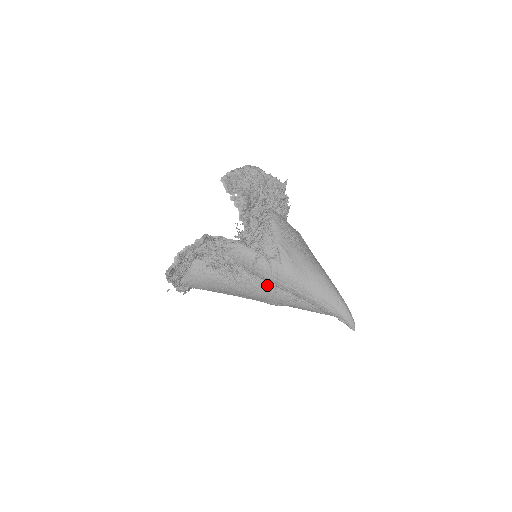
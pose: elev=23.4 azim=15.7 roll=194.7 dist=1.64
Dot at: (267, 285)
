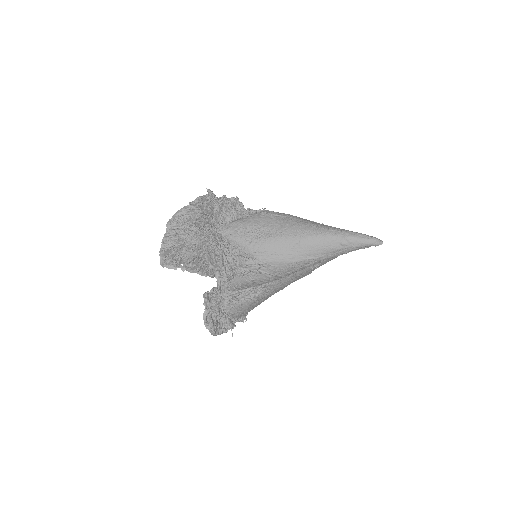
Dot at: occluded
